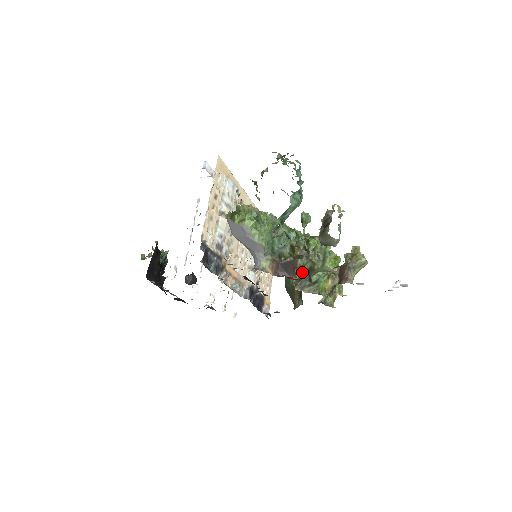
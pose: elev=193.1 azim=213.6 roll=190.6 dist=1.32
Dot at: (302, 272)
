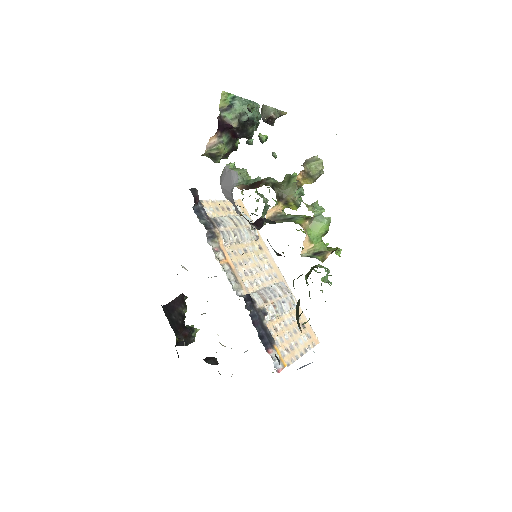
Dot at: (265, 183)
